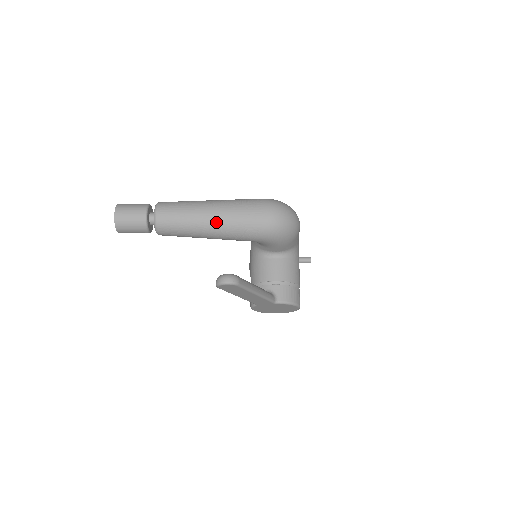
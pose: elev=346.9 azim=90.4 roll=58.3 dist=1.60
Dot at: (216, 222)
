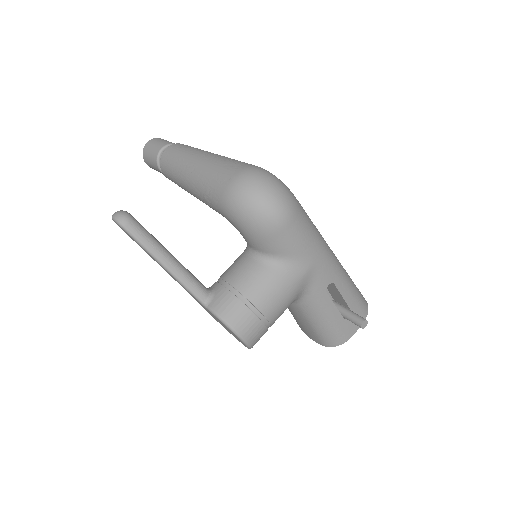
Dot at: (193, 172)
